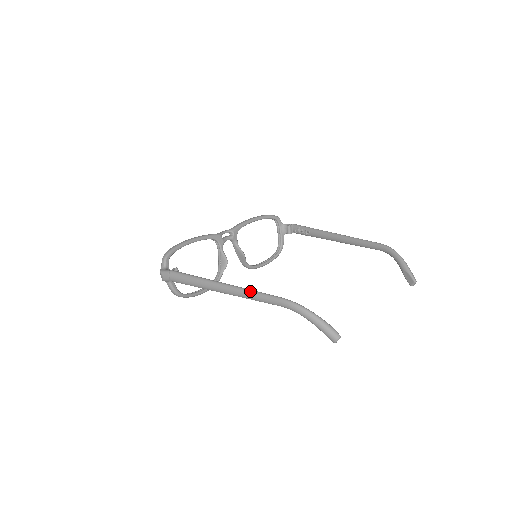
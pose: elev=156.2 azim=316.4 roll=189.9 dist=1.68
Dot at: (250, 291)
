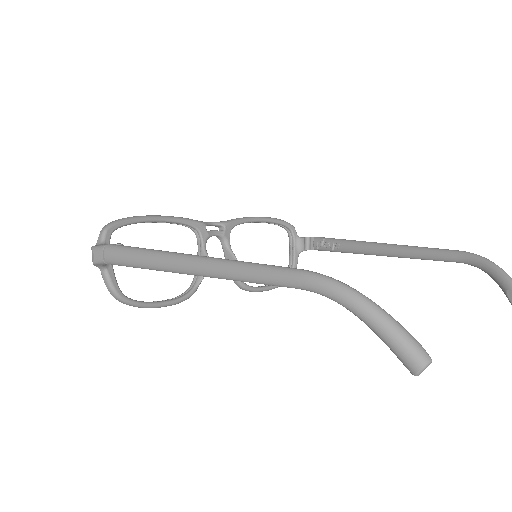
Dot at: (240, 262)
